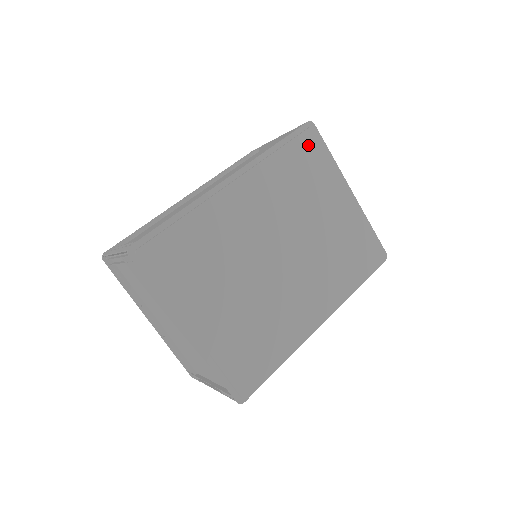
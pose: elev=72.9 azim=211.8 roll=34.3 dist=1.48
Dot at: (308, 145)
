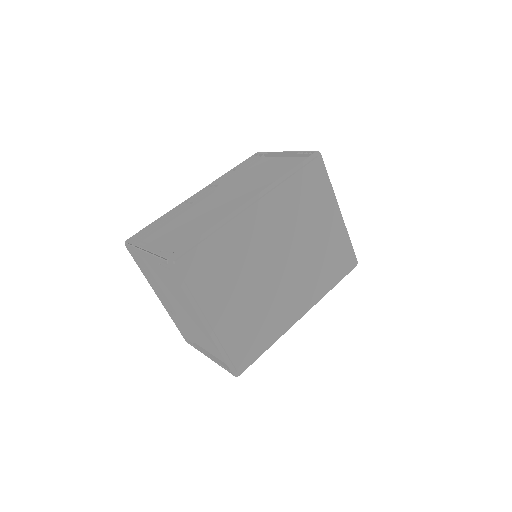
Dot at: (314, 173)
